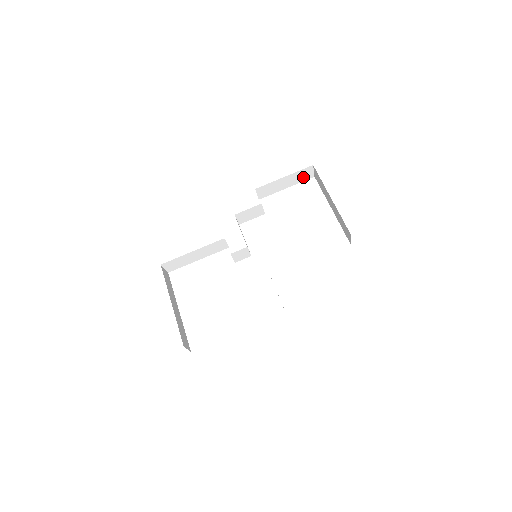
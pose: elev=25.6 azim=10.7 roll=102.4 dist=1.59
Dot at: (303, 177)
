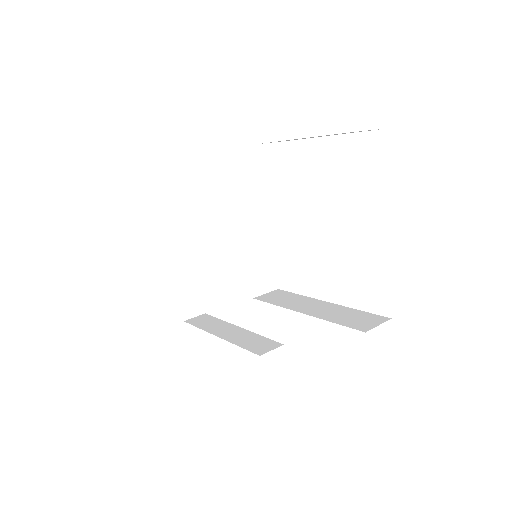
Dot at: occluded
